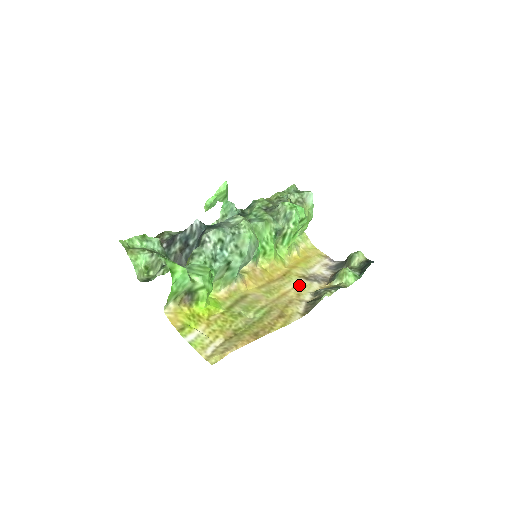
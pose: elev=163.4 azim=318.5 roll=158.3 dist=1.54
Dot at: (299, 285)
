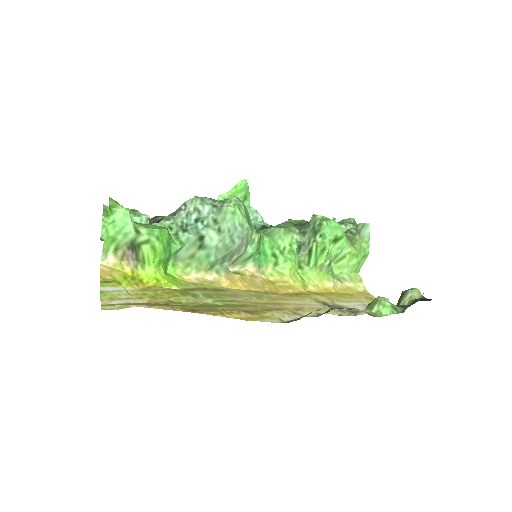
Dot at: (309, 305)
